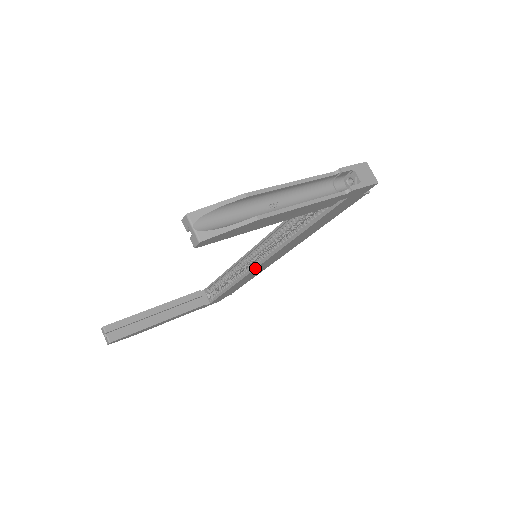
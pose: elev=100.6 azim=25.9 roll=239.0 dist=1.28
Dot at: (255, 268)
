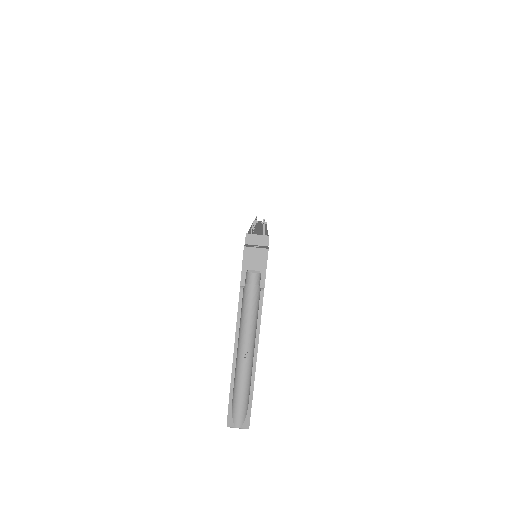
Dot at: occluded
